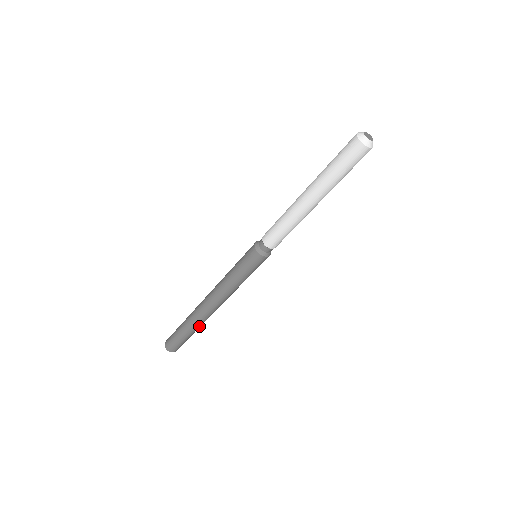
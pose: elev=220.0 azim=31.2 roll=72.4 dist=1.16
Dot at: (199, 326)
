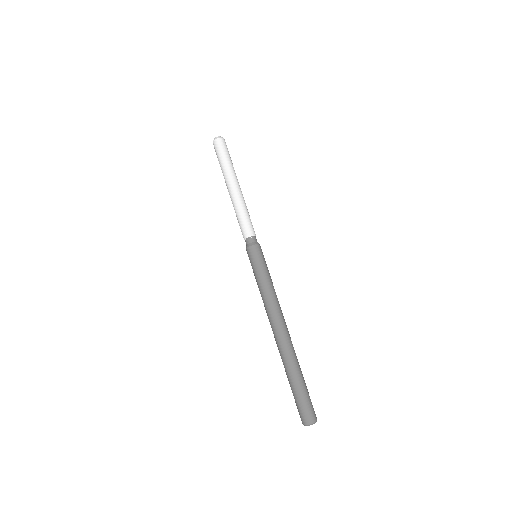
Dot at: (297, 361)
